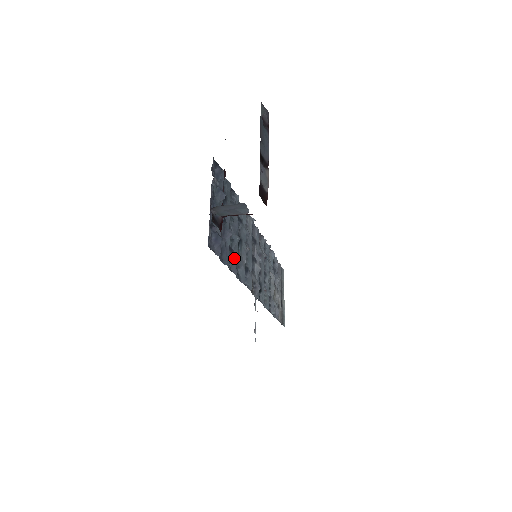
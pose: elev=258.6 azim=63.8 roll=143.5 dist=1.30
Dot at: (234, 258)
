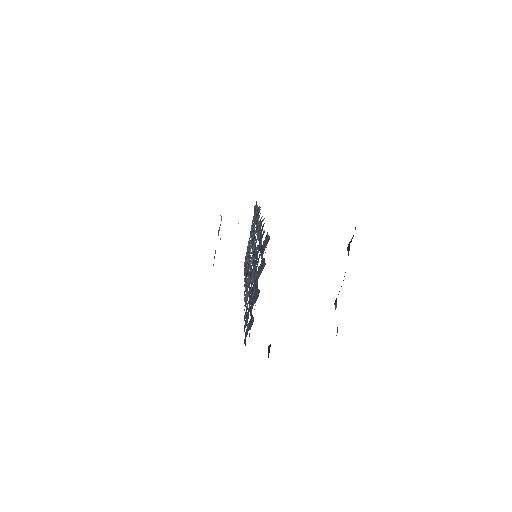
Dot at: occluded
